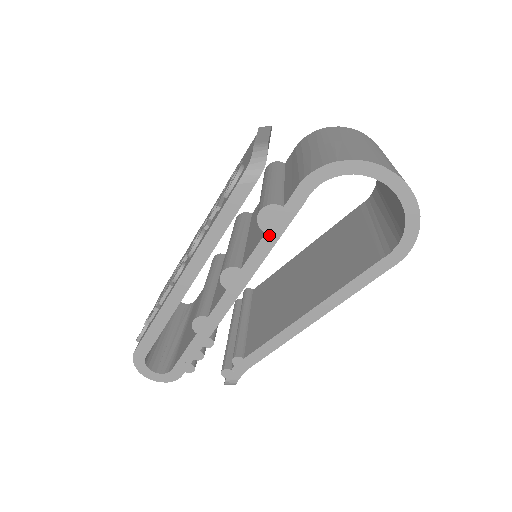
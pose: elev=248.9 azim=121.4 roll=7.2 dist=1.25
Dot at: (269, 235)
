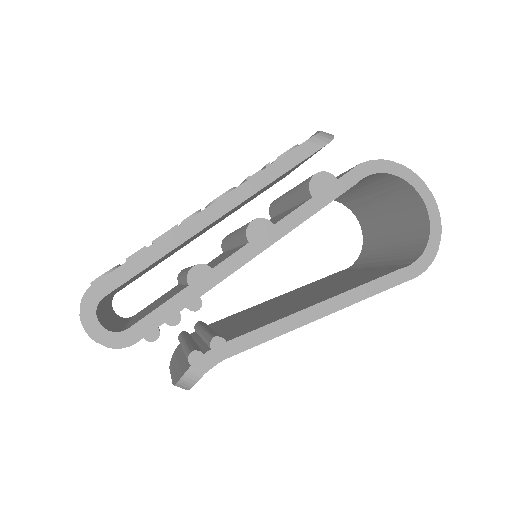
Dot at: (314, 201)
